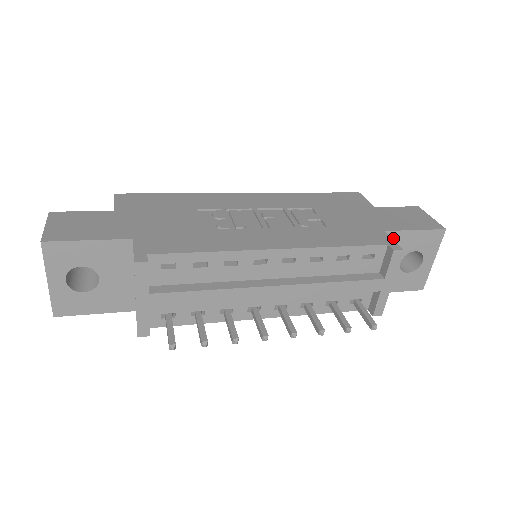
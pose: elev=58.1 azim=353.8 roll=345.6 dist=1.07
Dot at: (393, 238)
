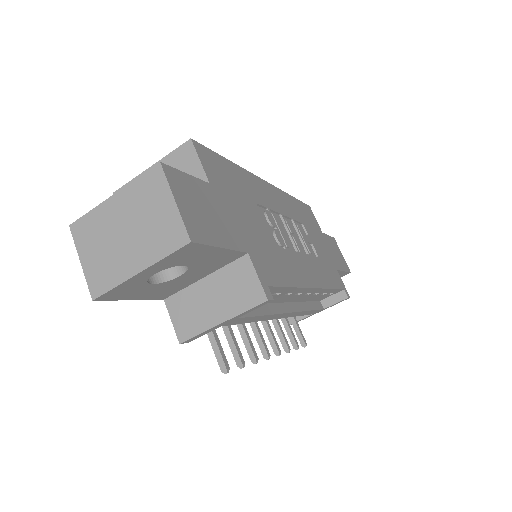
Dot at: occluded
